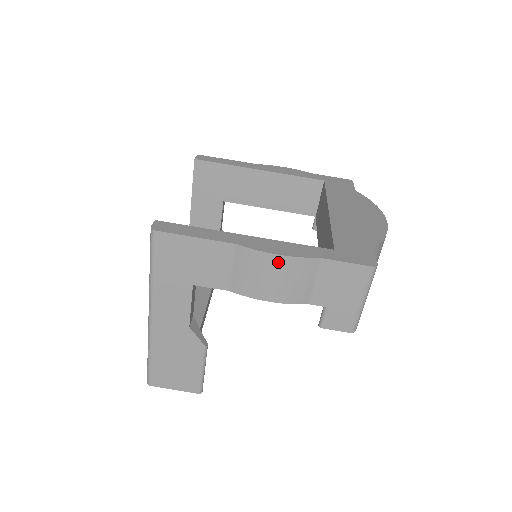
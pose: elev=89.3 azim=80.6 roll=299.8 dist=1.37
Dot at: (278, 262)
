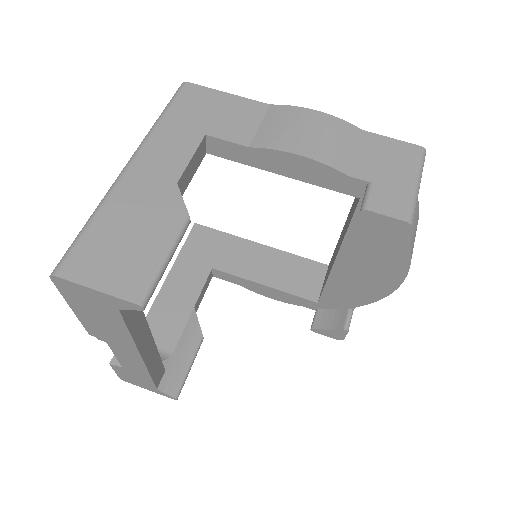
Dot at: (316, 117)
